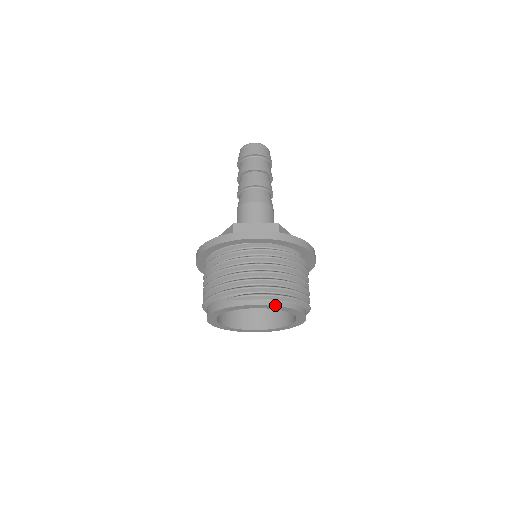
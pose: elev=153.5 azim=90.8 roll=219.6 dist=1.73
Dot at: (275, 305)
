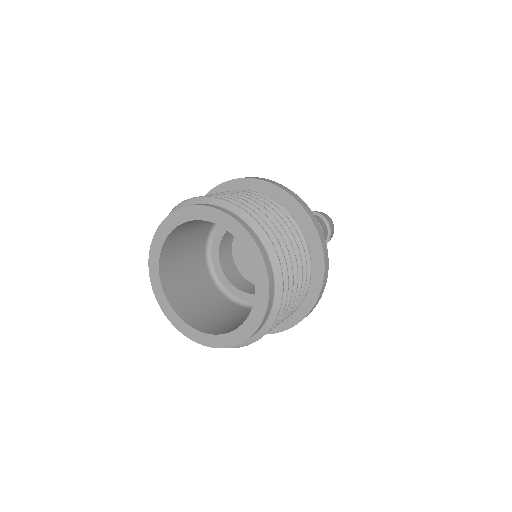
Dot at: (202, 205)
